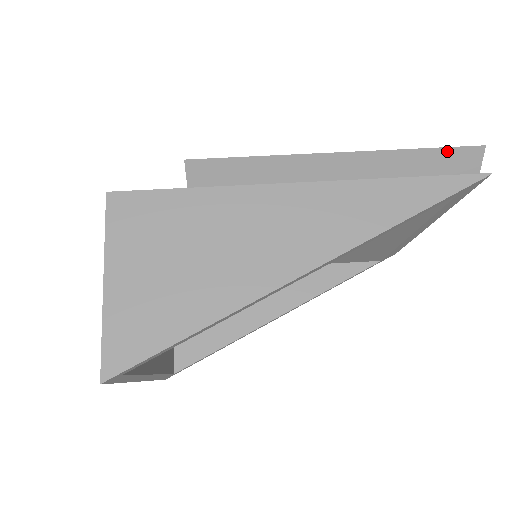
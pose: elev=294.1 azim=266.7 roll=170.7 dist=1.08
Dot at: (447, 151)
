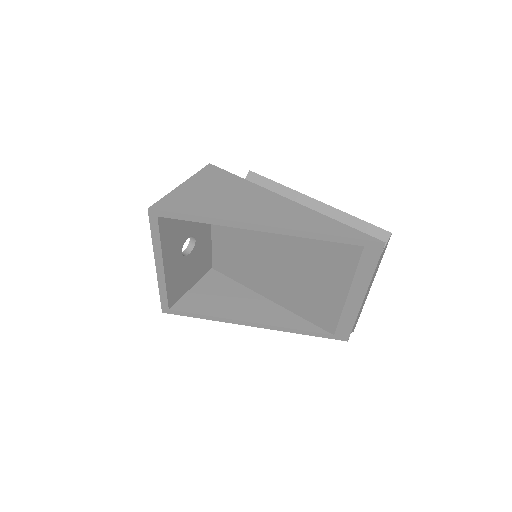
Dot at: (371, 226)
